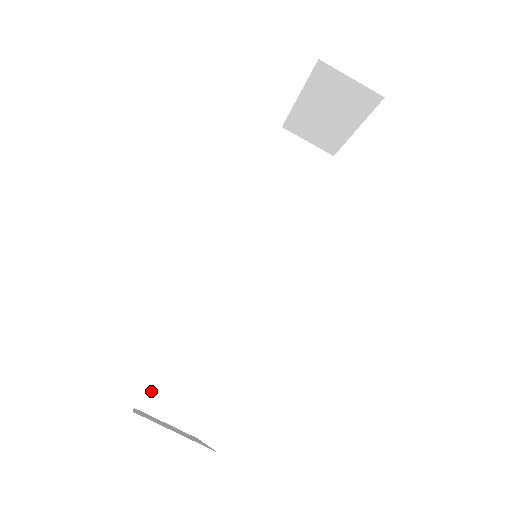
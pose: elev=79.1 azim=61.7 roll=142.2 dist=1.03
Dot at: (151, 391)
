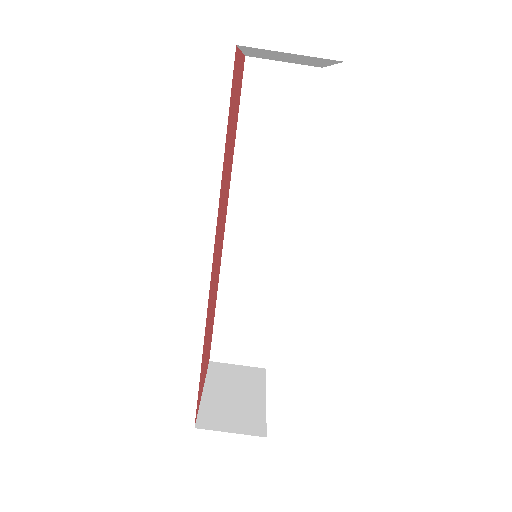
Dot at: (217, 348)
